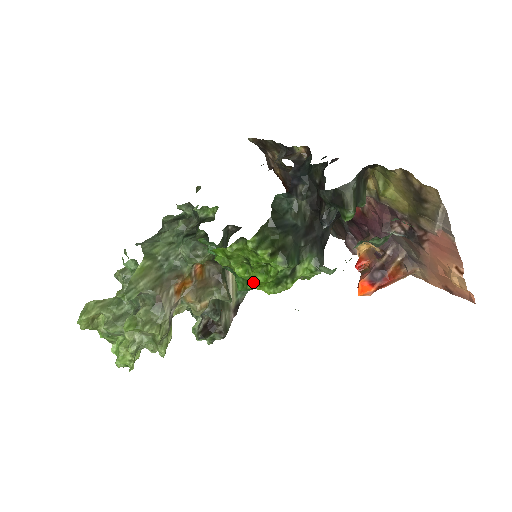
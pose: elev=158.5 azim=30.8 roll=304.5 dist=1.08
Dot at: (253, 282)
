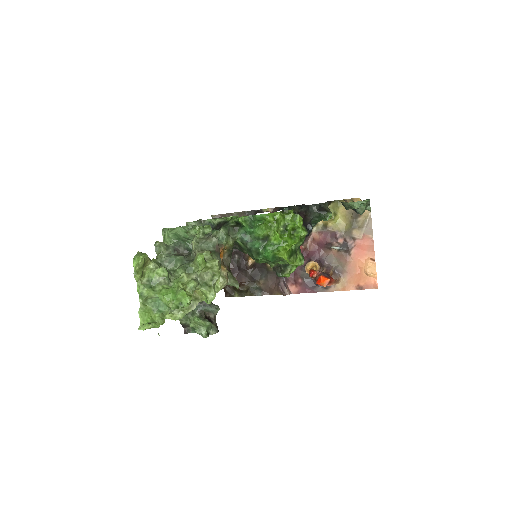
Dot at: (285, 244)
